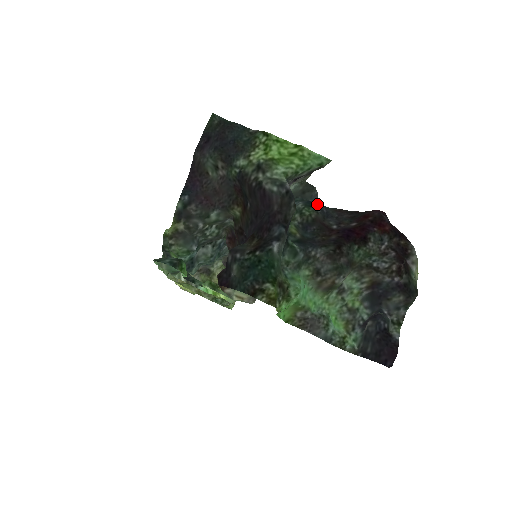
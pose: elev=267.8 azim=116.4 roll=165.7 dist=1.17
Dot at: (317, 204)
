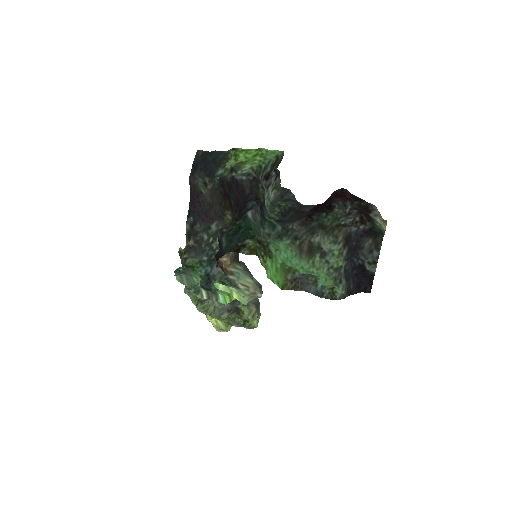
Dot at: (293, 200)
